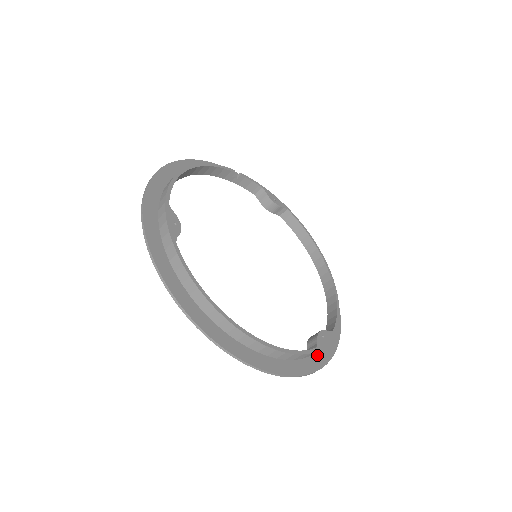
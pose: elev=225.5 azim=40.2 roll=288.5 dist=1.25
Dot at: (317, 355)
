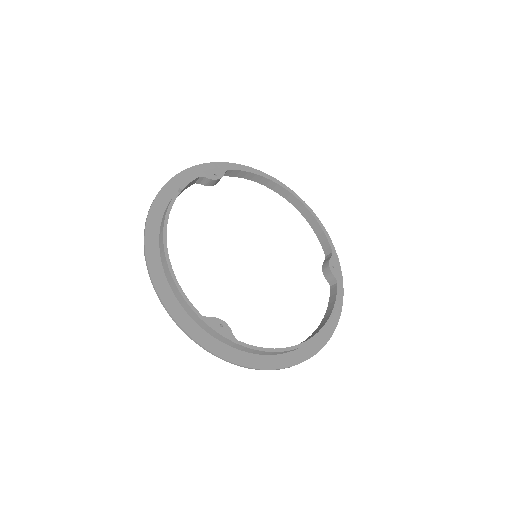
Dot at: occluded
